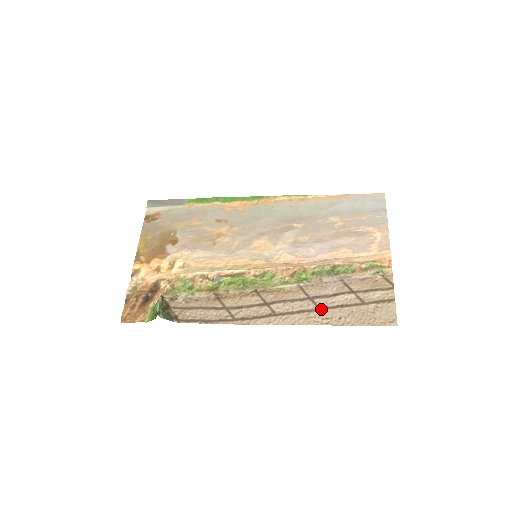
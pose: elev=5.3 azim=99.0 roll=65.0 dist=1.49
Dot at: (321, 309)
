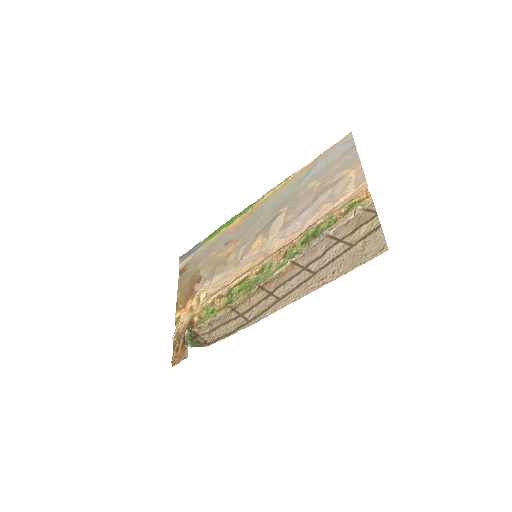
Dot at: (315, 273)
